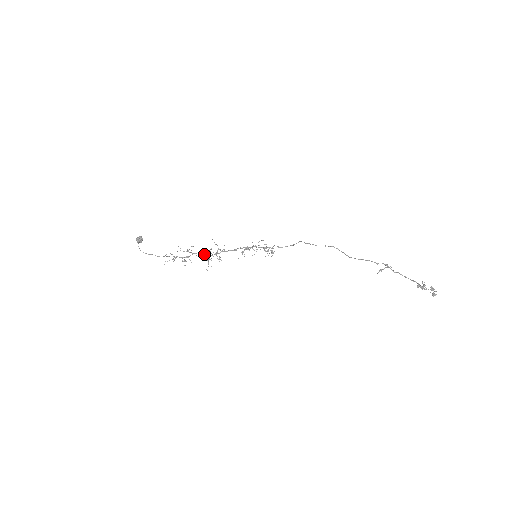
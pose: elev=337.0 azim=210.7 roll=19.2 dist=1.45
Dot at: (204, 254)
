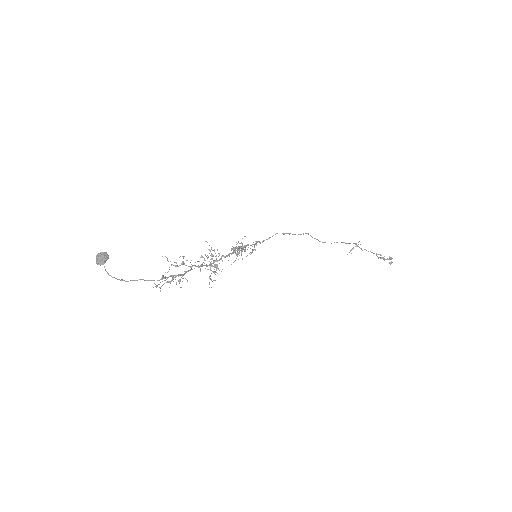
Dot at: (202, 265)
